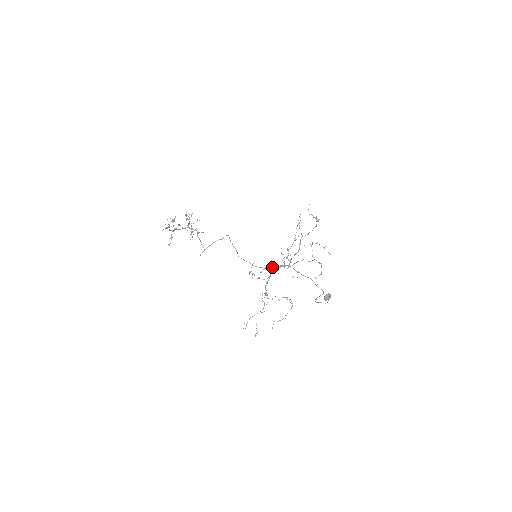
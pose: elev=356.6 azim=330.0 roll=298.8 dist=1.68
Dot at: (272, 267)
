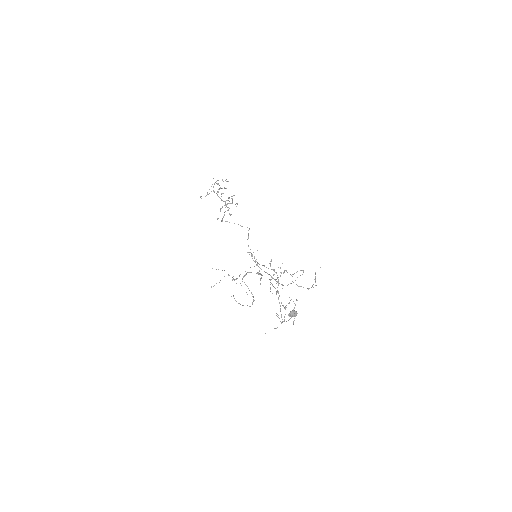
Dot at: occluded
